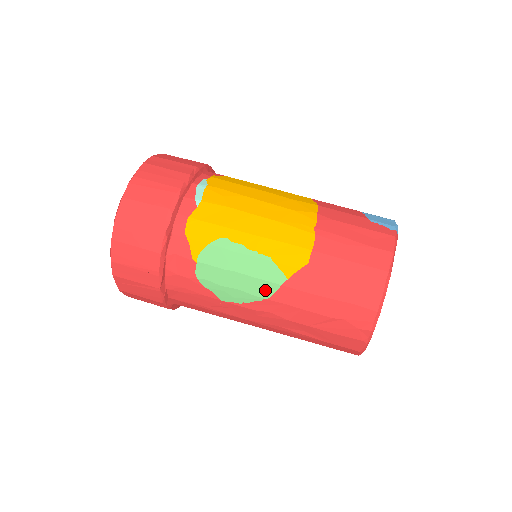
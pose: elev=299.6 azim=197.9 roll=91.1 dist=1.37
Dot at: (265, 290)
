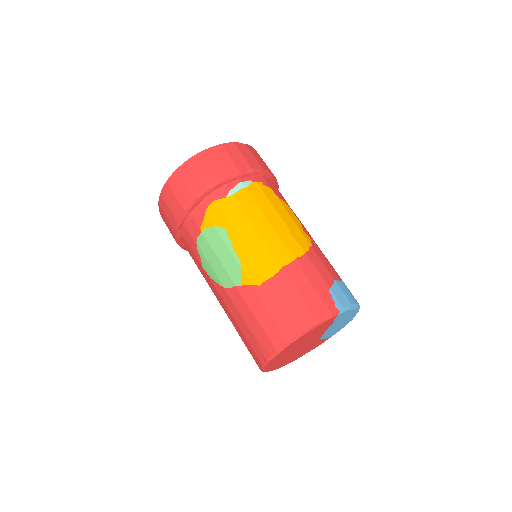
Dot at: (226, 281)
